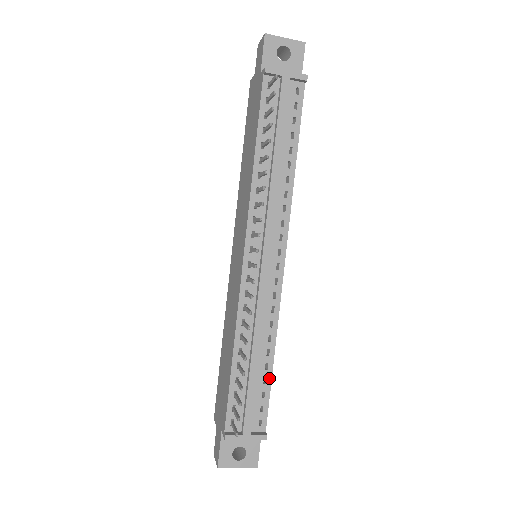
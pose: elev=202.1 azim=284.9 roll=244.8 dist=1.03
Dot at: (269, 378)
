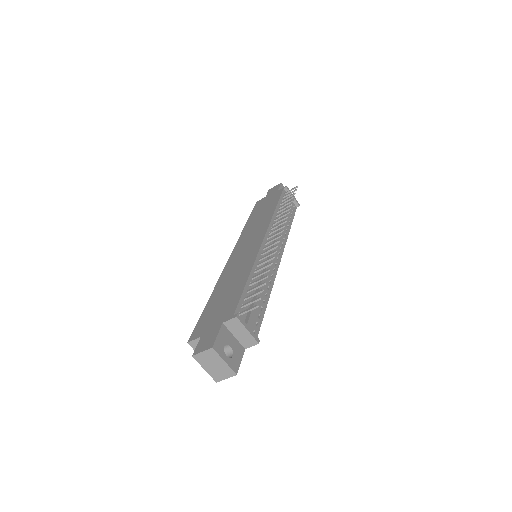
Dot at: (264, 309)
